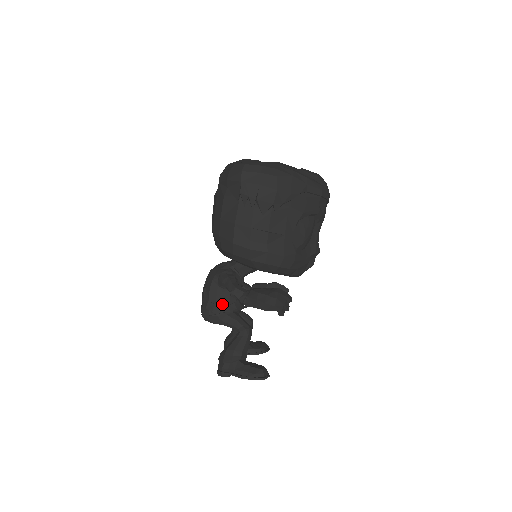
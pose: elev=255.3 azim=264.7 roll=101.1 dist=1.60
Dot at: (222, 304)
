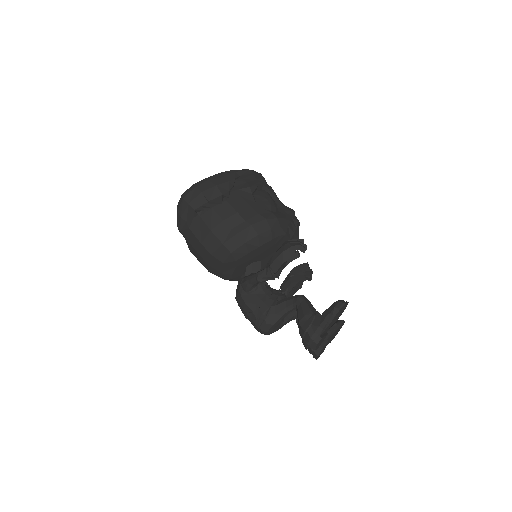
Dot at: (264, 302)
